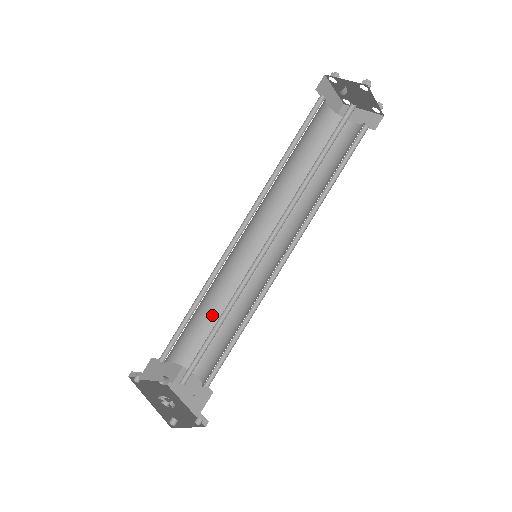
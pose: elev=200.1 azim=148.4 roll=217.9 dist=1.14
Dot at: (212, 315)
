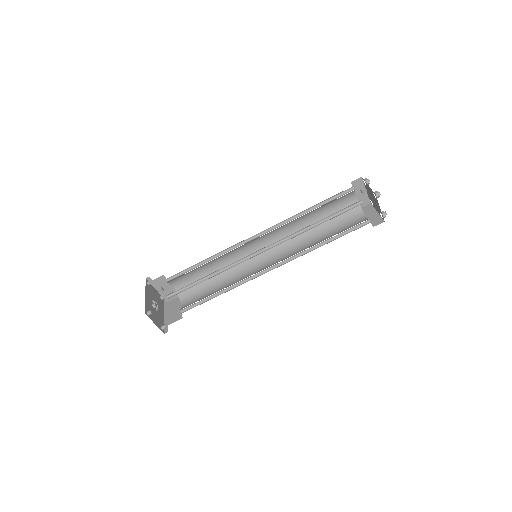
Dot at: occluded
